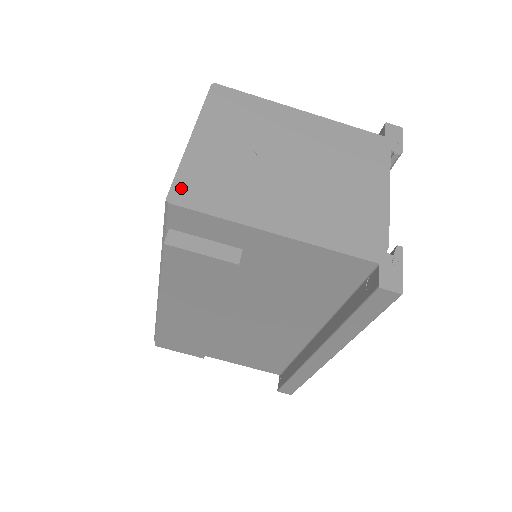
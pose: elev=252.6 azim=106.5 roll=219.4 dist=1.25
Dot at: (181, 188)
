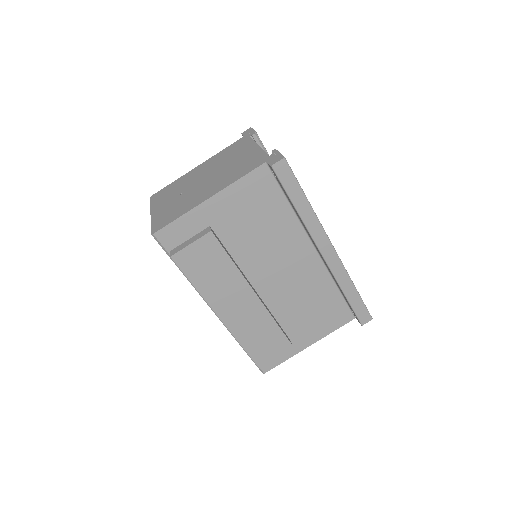
Dot at: (156, 227)
